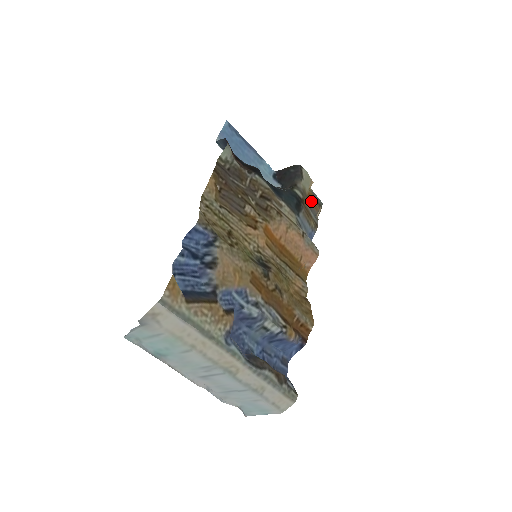
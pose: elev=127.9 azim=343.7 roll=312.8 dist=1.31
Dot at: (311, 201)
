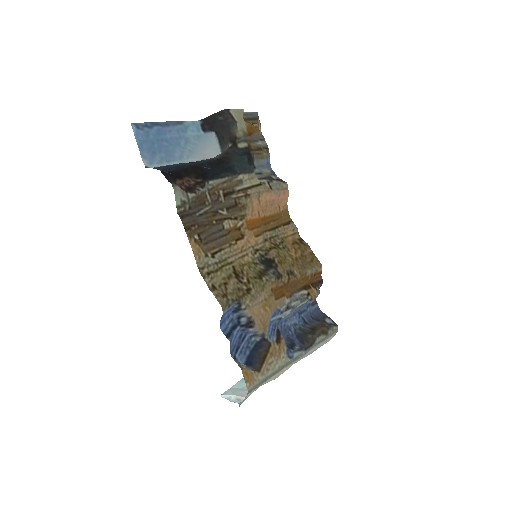
Dot at: (251, 130)
